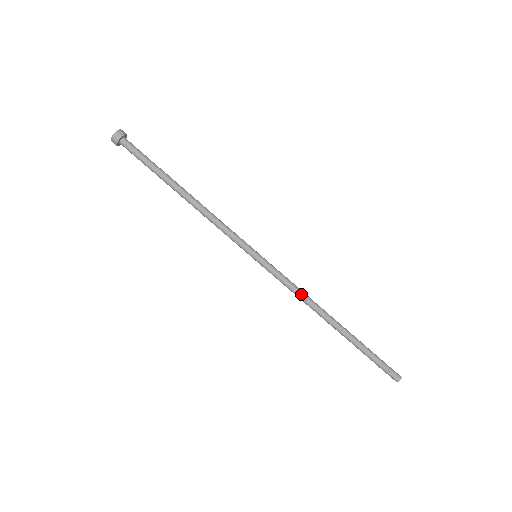
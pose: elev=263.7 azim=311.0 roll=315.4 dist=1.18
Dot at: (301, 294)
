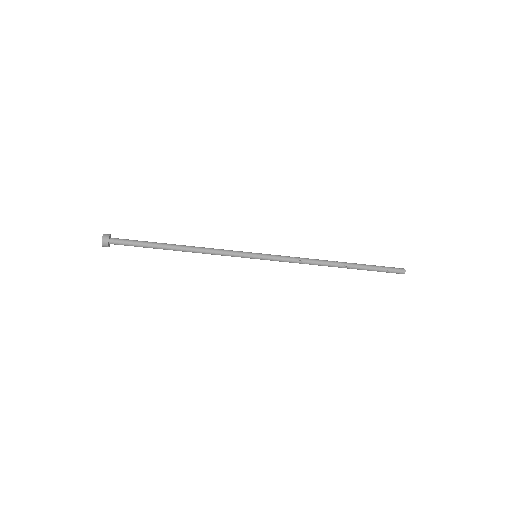
Dot at: occluded
